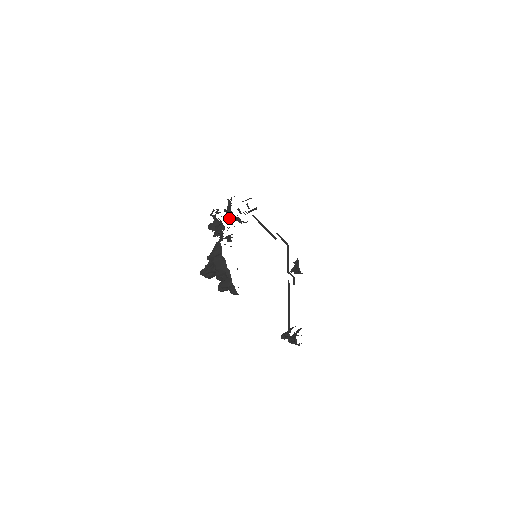
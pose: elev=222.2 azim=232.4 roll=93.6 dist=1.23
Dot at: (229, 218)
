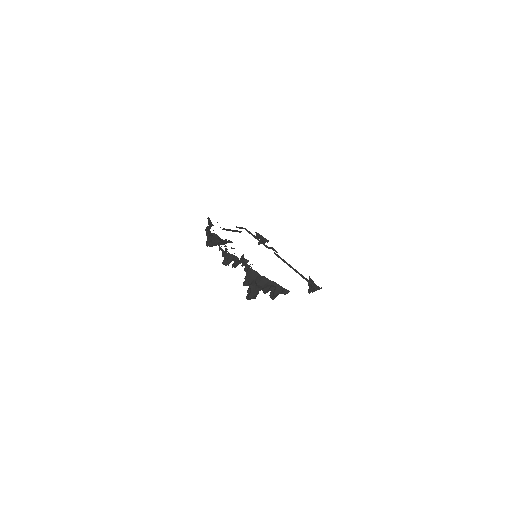
Dot at: (213, 245)
